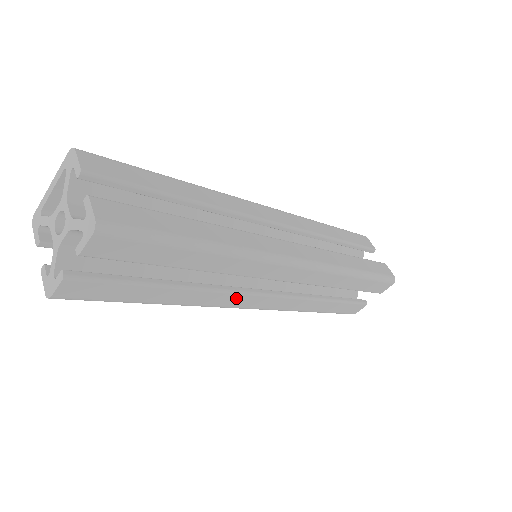
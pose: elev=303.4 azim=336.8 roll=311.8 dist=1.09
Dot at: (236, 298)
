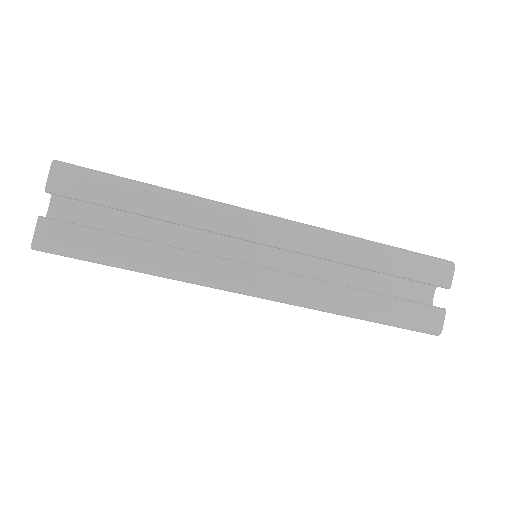
Dot at: (226, 268)
